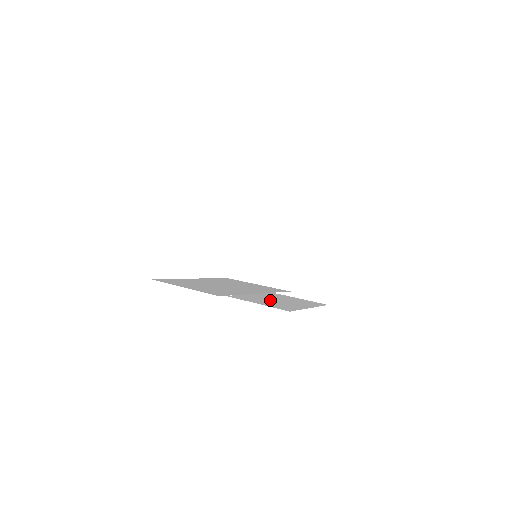
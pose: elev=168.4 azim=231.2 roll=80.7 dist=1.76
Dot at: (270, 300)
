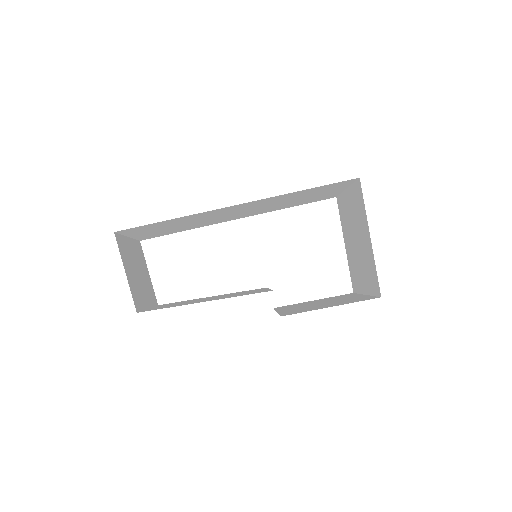
Dot at: (310, 304)
